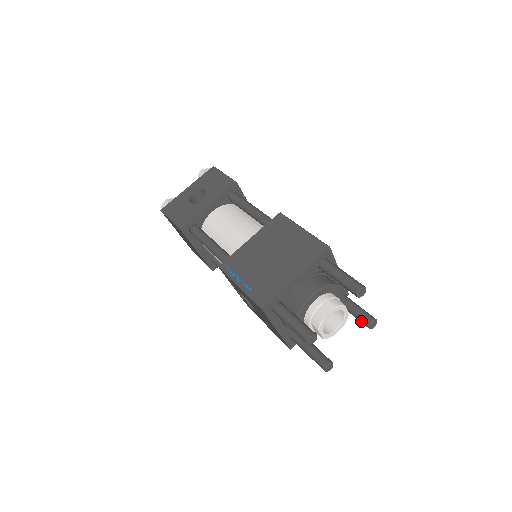
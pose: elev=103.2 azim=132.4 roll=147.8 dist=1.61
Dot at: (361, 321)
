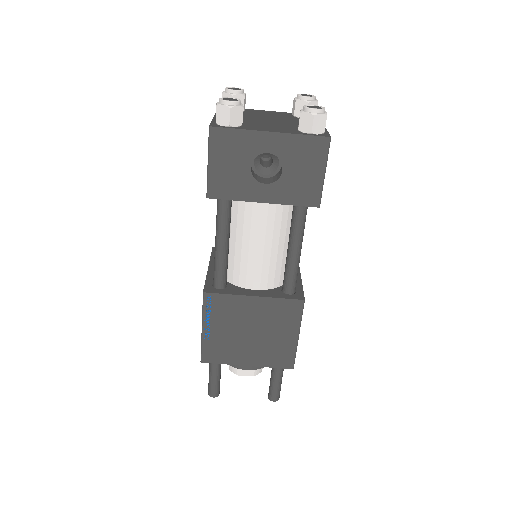
Dot at: occluded
